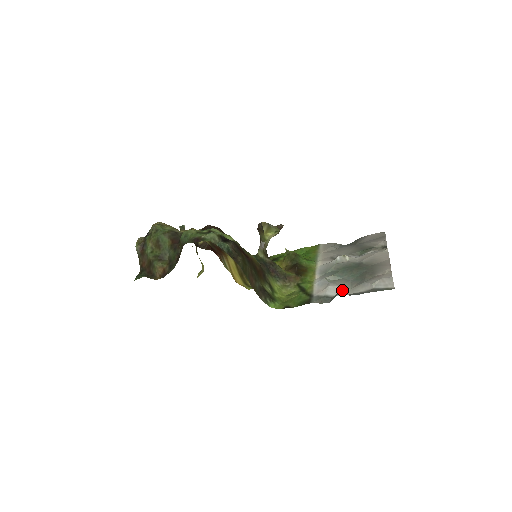
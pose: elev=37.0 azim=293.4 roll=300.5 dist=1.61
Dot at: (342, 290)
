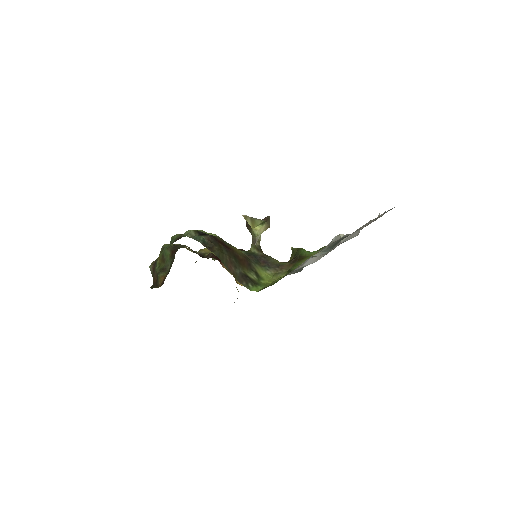
Dot at: (318, 258)
